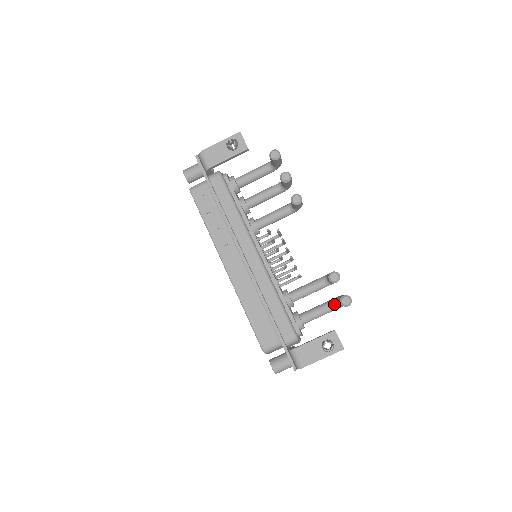
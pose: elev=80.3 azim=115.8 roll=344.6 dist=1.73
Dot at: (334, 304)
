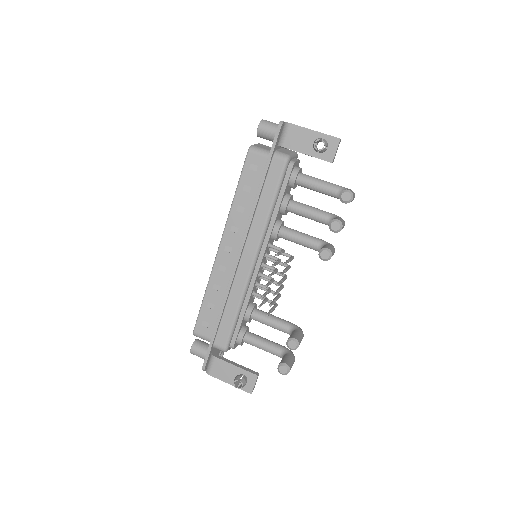
Dot at: (280, 353)
